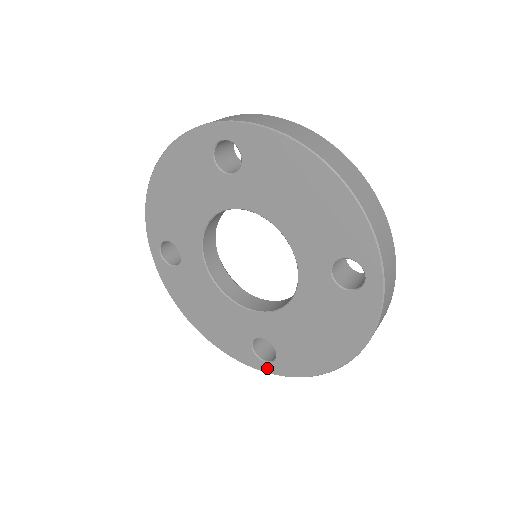
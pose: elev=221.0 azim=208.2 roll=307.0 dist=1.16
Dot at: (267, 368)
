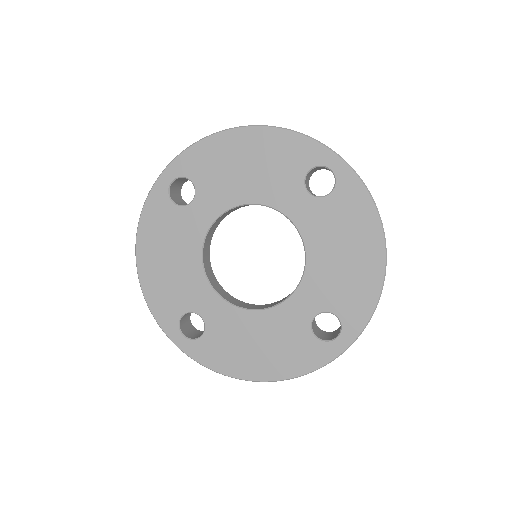
Dot at: (179, 340)
